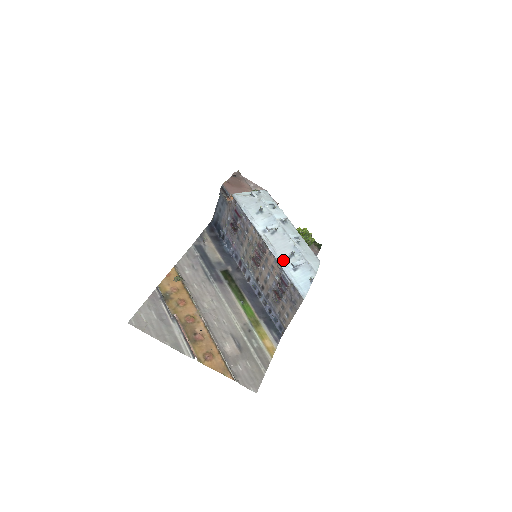
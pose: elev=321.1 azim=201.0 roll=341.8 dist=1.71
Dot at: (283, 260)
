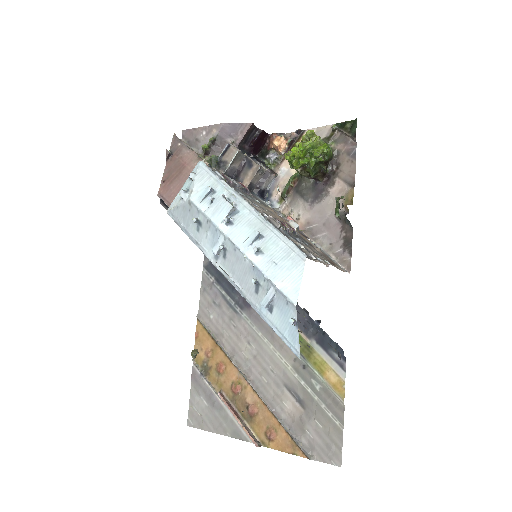
Dot at: (252, 299)
